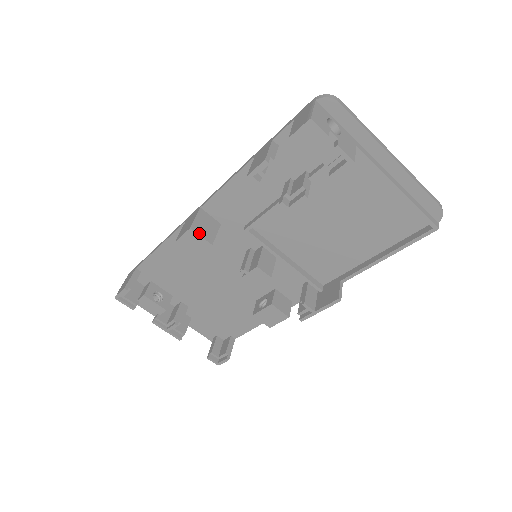
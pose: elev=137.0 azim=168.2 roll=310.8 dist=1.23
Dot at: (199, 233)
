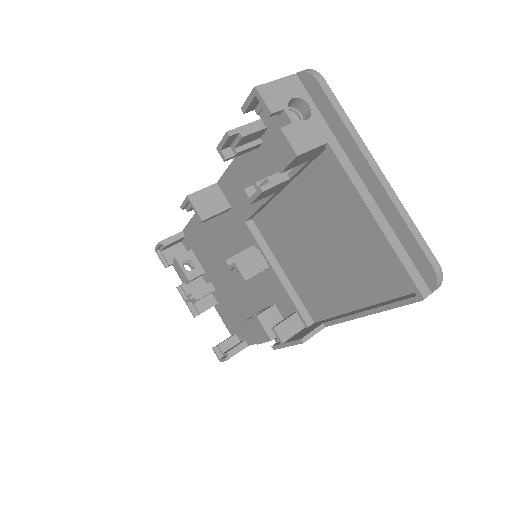
Dot at: (195, 204)
